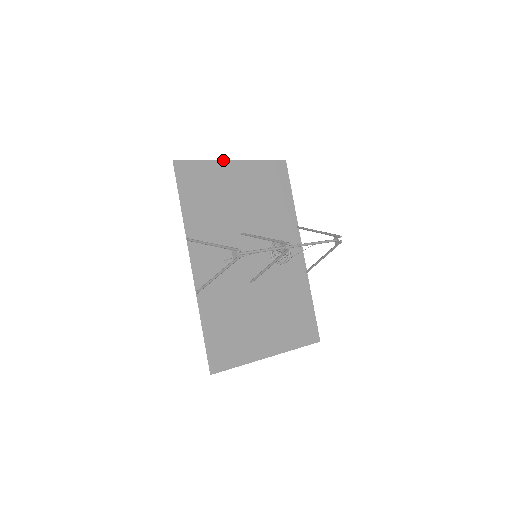
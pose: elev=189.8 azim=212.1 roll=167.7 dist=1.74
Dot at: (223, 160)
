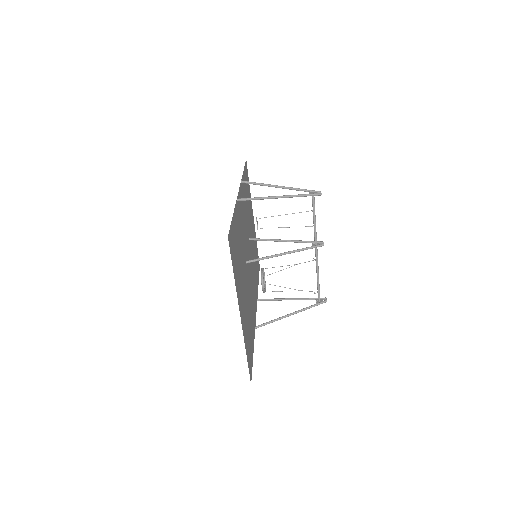
Dot at: occluded
